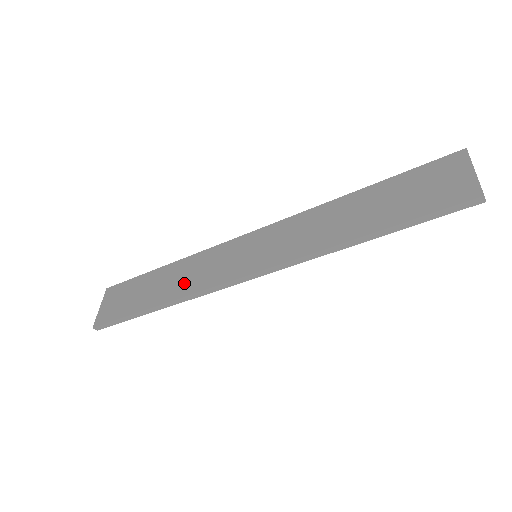
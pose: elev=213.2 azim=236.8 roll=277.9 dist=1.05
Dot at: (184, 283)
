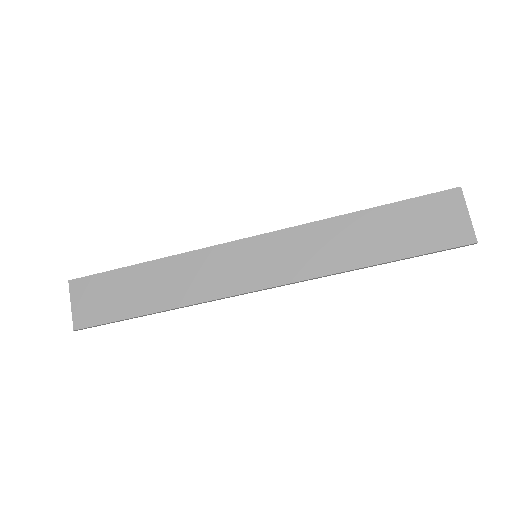
Dot at: (186, 288)
